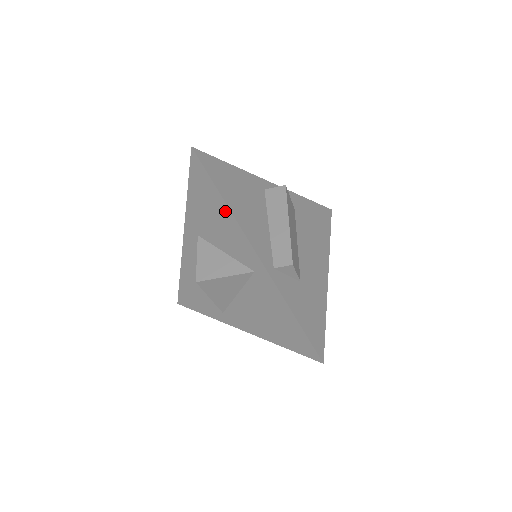
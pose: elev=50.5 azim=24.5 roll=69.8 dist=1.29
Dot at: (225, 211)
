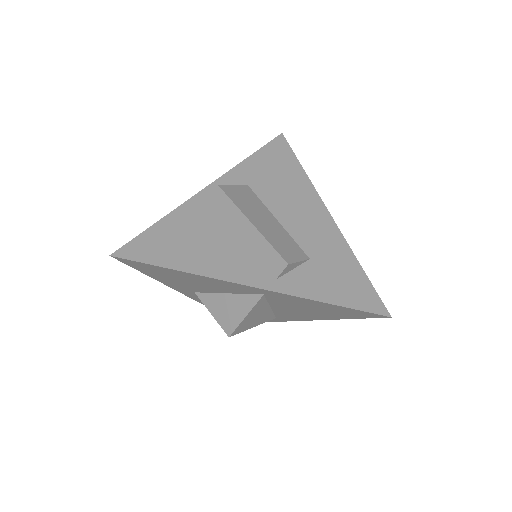
Dot at: (190, 276)
